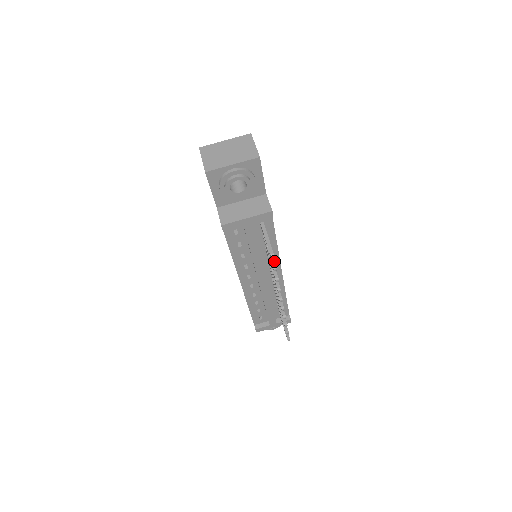
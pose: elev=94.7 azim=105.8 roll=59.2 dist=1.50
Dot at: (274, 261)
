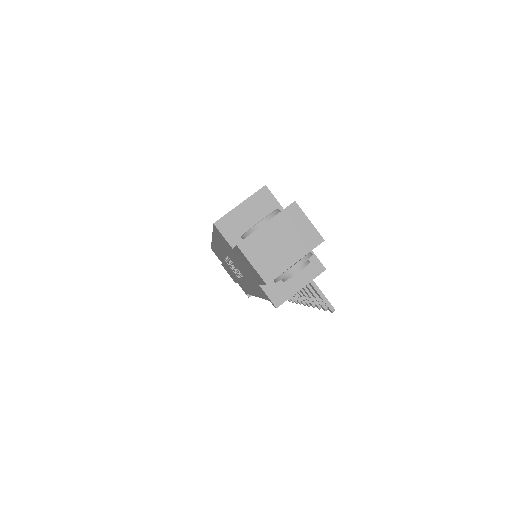
Dot at: occluded
